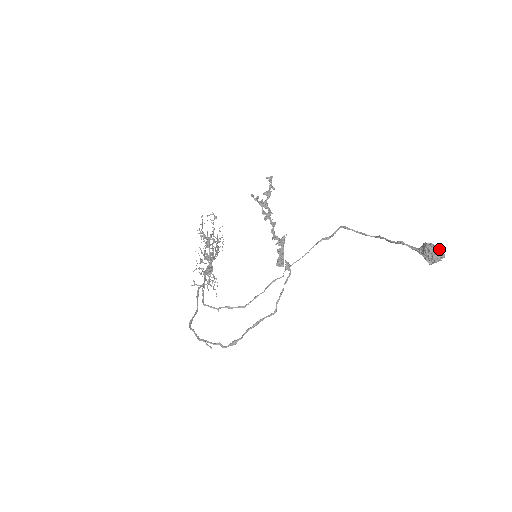
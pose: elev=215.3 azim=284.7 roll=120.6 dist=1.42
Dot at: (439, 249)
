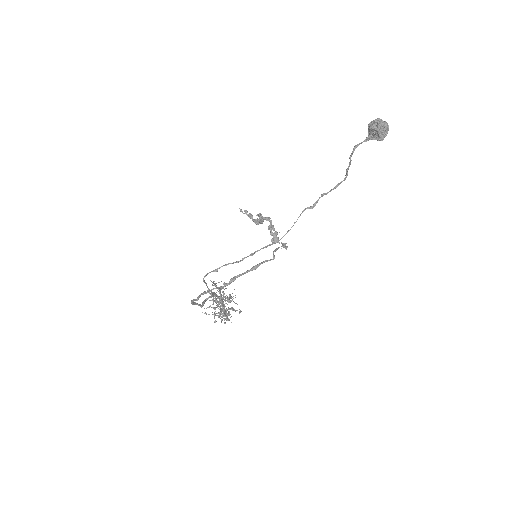
Dot at: (379, 119)
